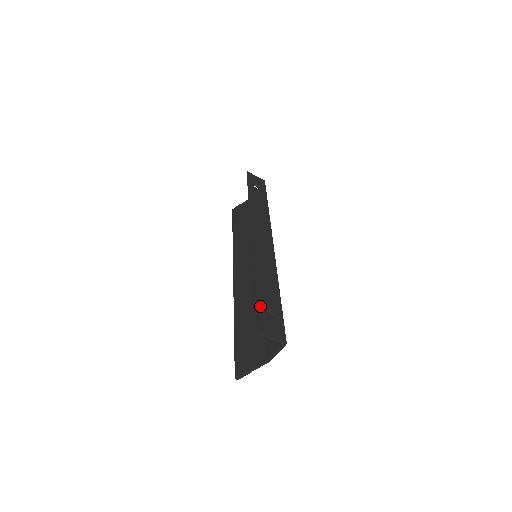
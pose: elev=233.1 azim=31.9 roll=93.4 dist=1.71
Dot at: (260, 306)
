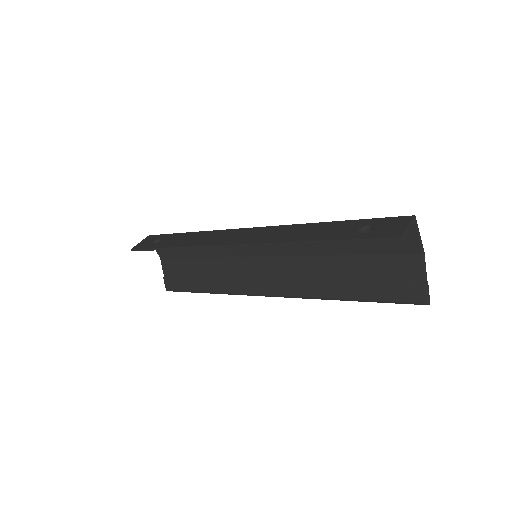
Dot at: (355, 237)
